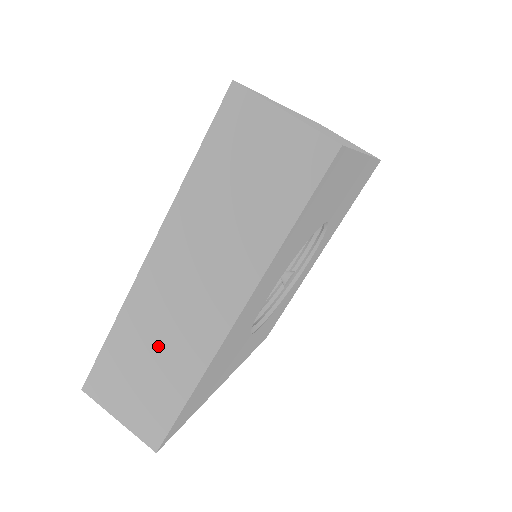
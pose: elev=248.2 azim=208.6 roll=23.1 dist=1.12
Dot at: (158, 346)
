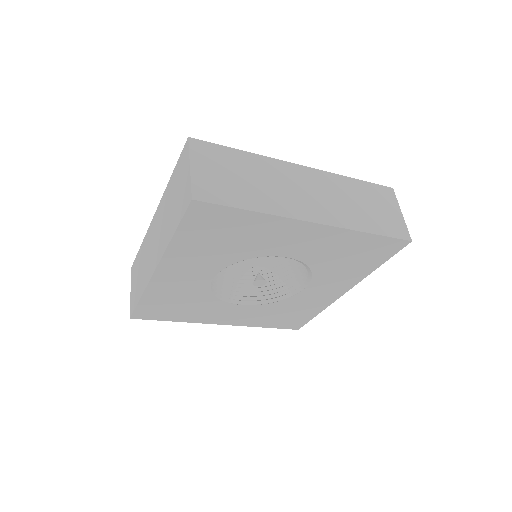
Dot at: (144, 264)
